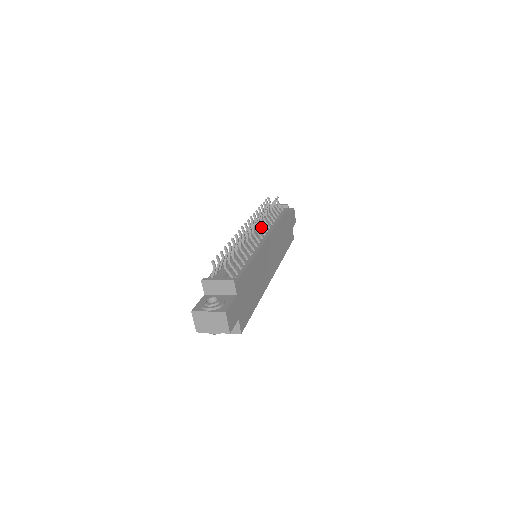
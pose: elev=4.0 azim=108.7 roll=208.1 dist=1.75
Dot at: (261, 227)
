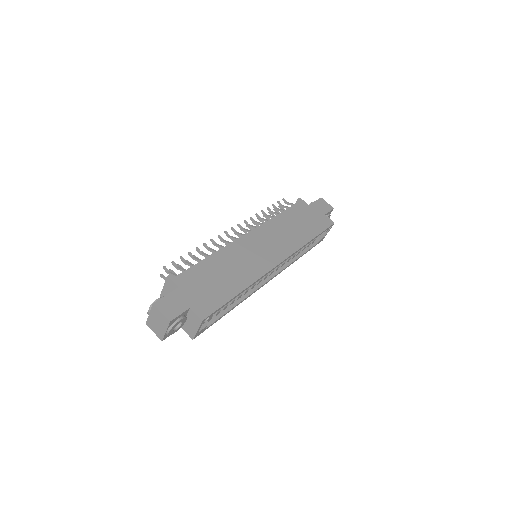
Dot at: (245, 229)
